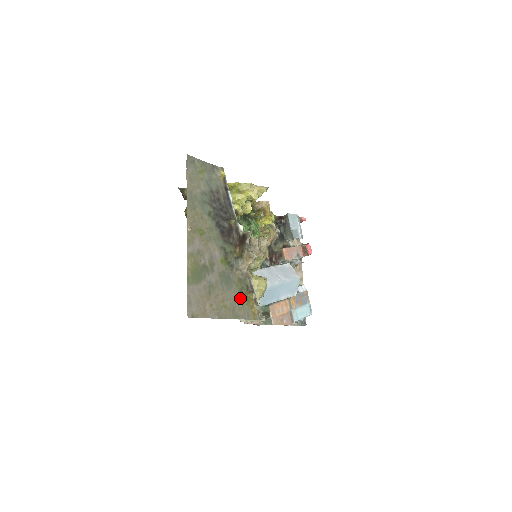
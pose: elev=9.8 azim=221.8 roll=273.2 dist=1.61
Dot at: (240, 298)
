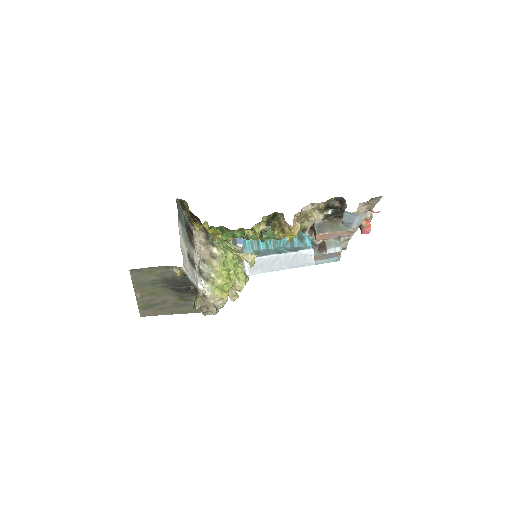
Dot at: occluded
